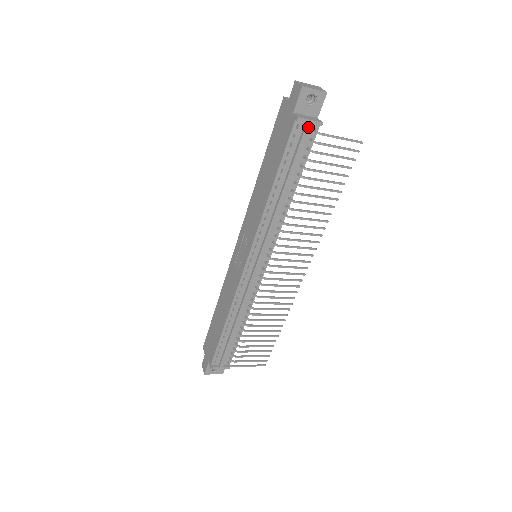
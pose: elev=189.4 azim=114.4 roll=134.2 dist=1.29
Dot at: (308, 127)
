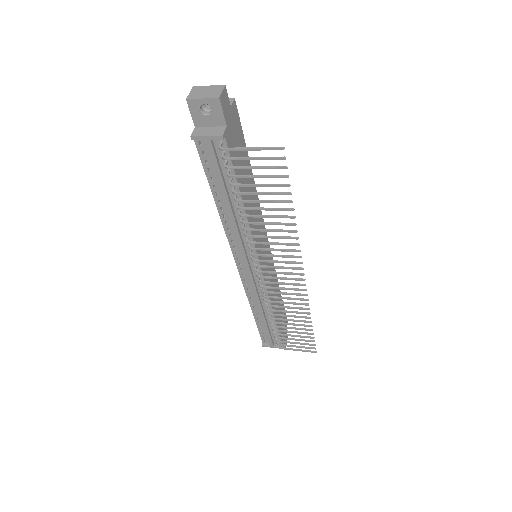
Dot at: (209, 143)
